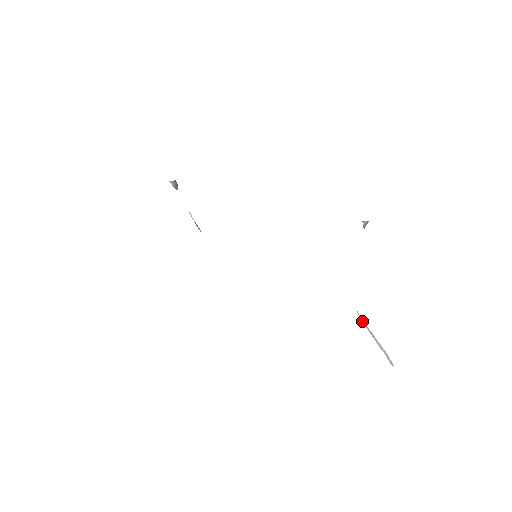
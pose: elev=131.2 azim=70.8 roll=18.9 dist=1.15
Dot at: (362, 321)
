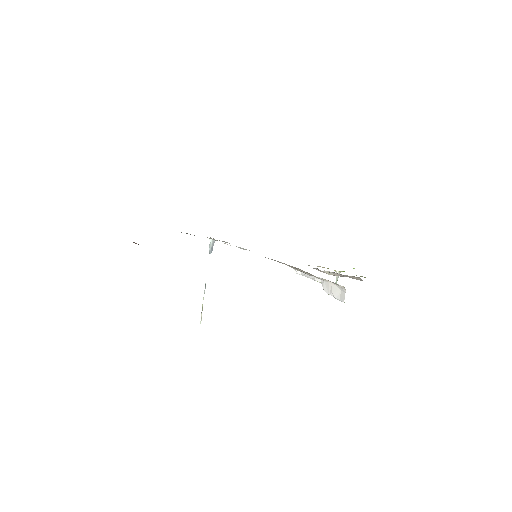
Dot at: (325, 289)
